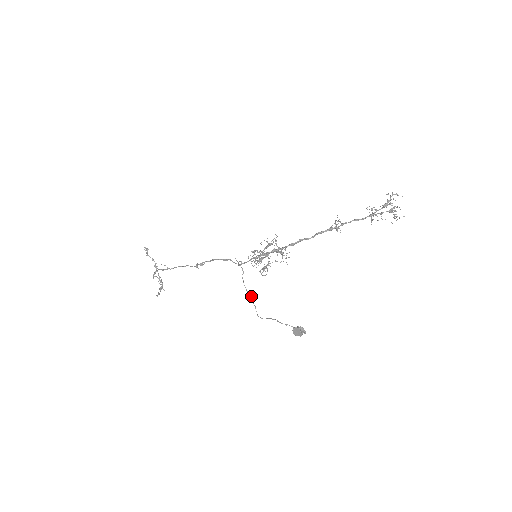
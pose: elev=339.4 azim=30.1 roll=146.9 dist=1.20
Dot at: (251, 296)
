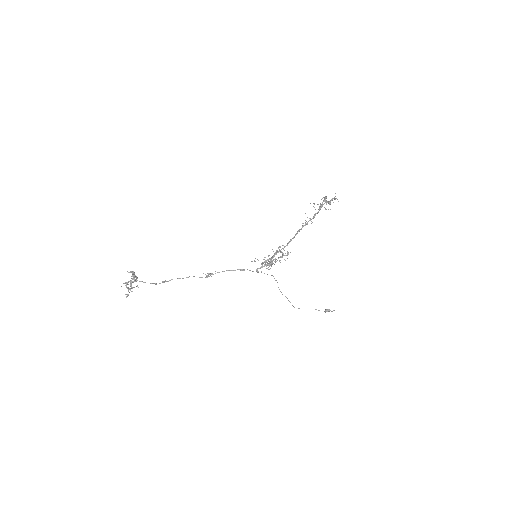
Dot at: occluded
